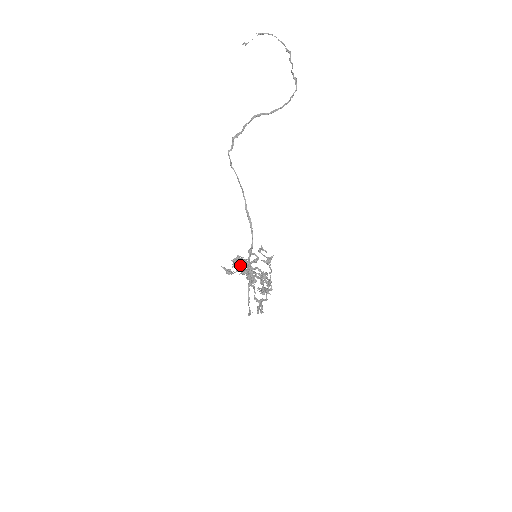
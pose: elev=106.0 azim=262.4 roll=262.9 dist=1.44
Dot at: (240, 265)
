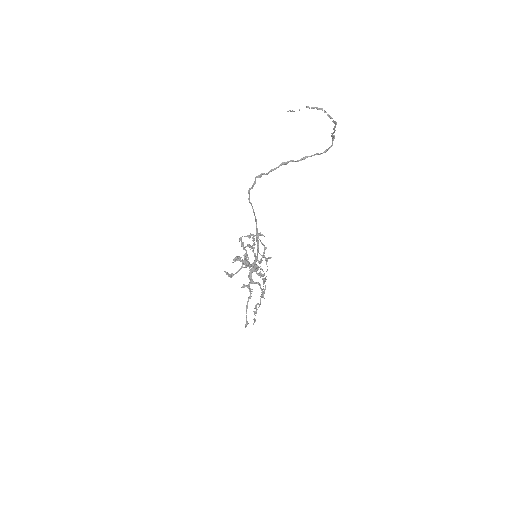
Dot at: (241, 266)
